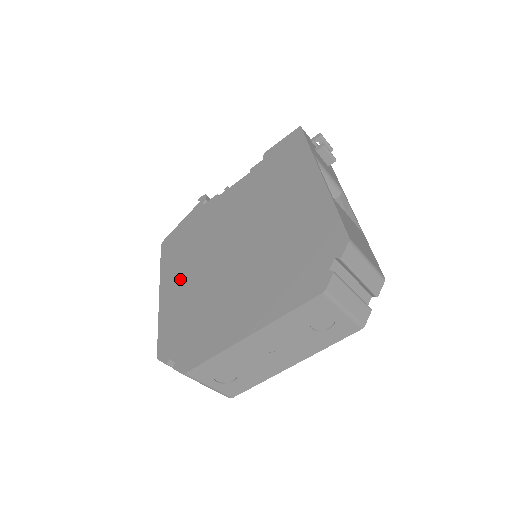
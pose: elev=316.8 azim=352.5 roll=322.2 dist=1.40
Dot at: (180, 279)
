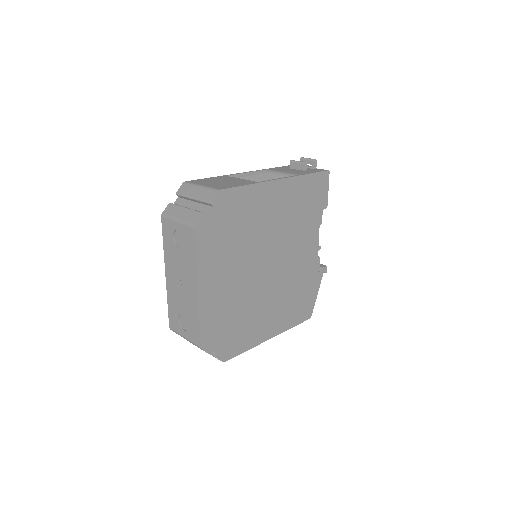
Dot at: occluded
